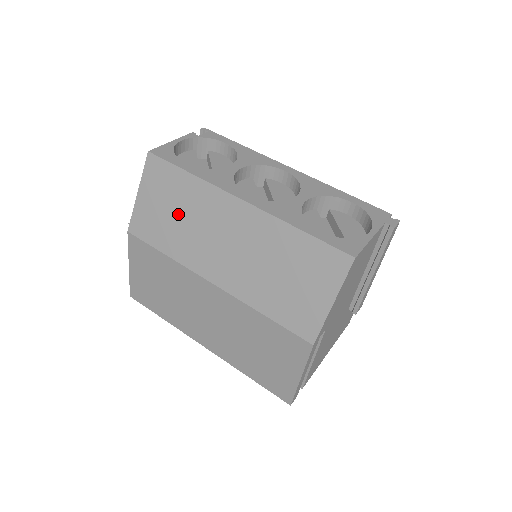
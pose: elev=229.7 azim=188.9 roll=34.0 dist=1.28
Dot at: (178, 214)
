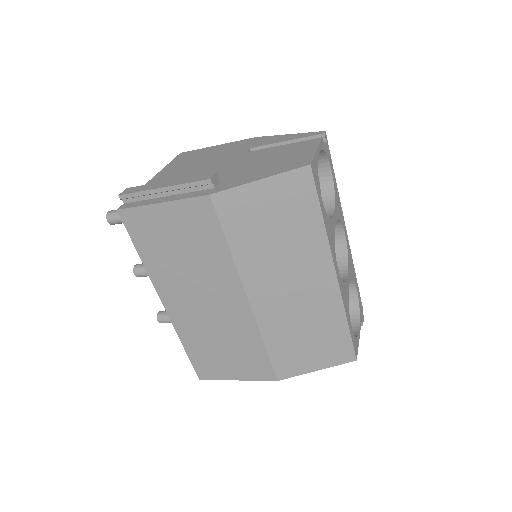
Dot at: (278, 234)
